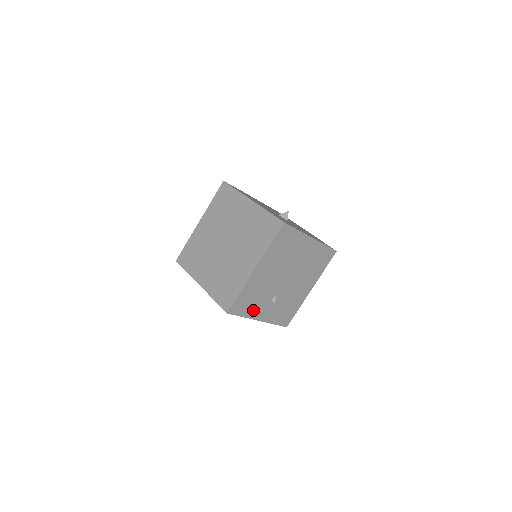
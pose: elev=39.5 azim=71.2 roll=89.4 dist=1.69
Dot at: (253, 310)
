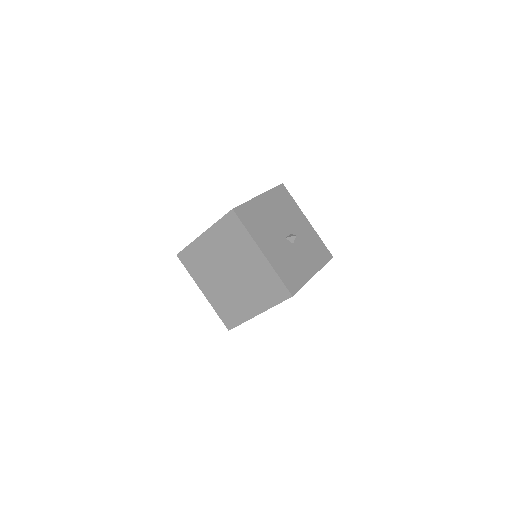
Dot at: occluded
